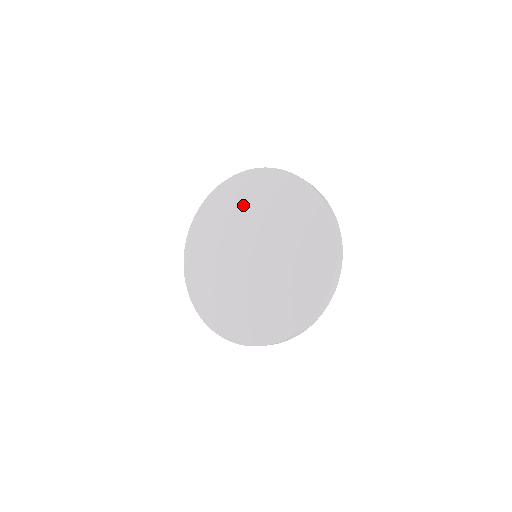
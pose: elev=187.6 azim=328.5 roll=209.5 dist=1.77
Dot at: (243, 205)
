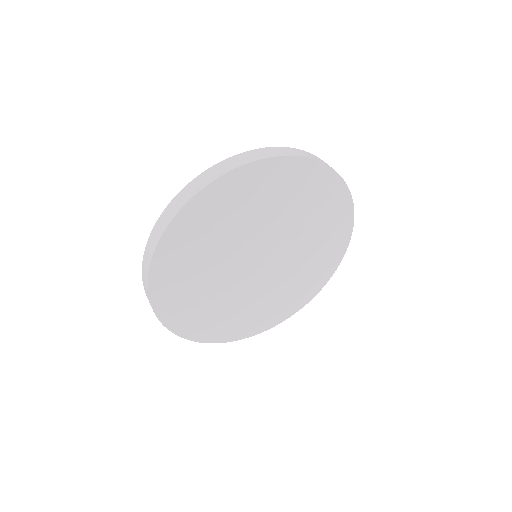
Dot at: (199, 265)
